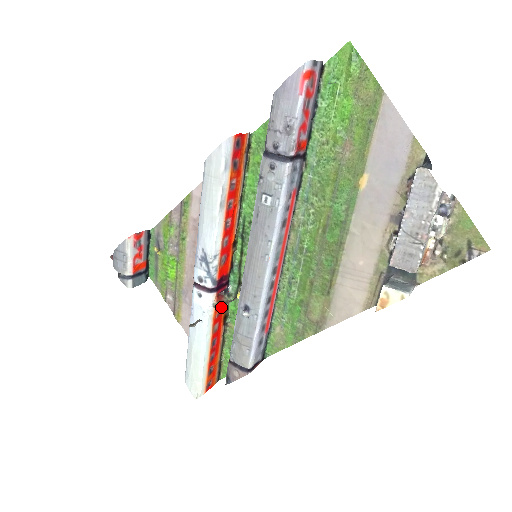
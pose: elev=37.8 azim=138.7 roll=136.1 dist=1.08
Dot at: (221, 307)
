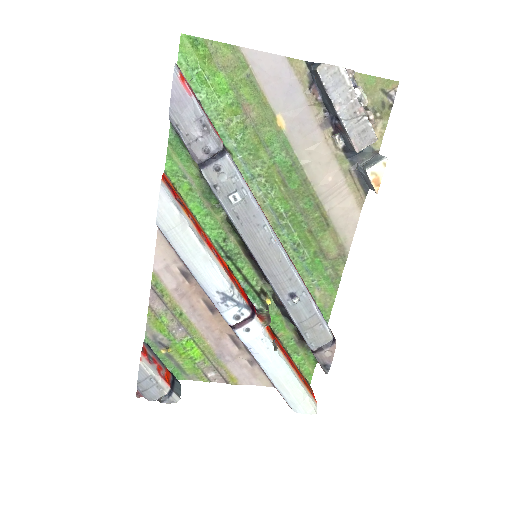
Dot at: (270, 321)
